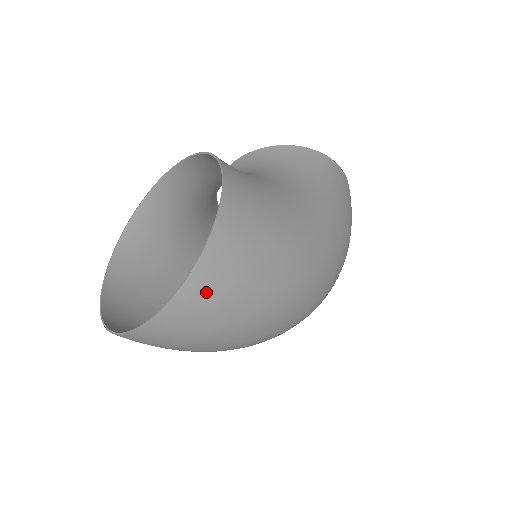
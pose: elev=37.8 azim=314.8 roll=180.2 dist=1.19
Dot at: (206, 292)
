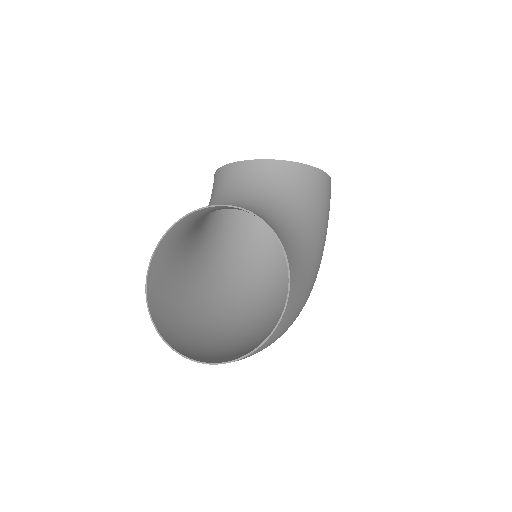
Dot at: (259, 351)
